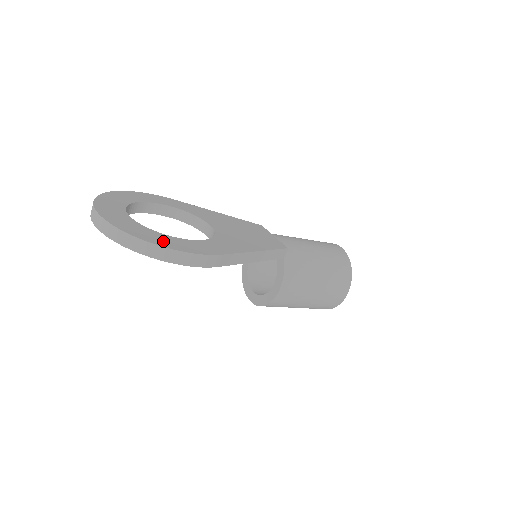
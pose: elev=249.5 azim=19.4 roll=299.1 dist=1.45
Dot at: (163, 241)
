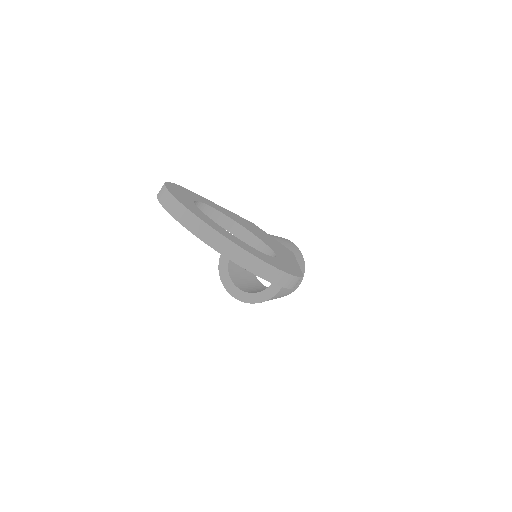
Dot at: (277, 264)
